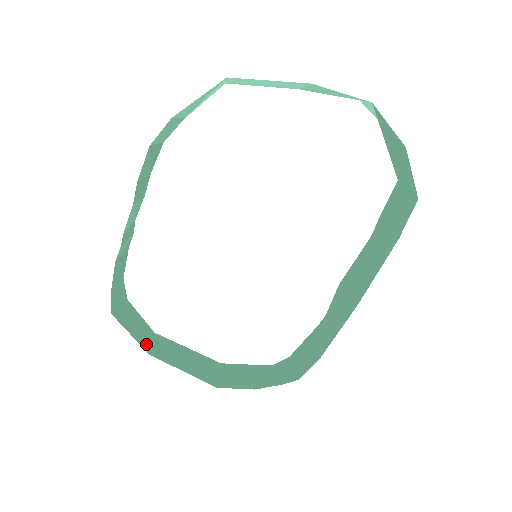
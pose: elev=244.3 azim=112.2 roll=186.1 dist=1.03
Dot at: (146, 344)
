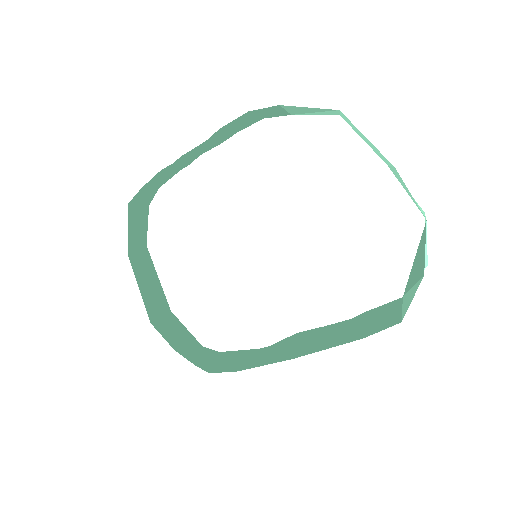
Dot at: (133, 247)
